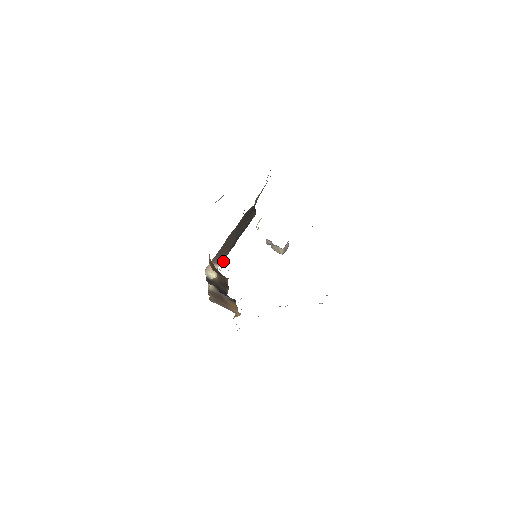
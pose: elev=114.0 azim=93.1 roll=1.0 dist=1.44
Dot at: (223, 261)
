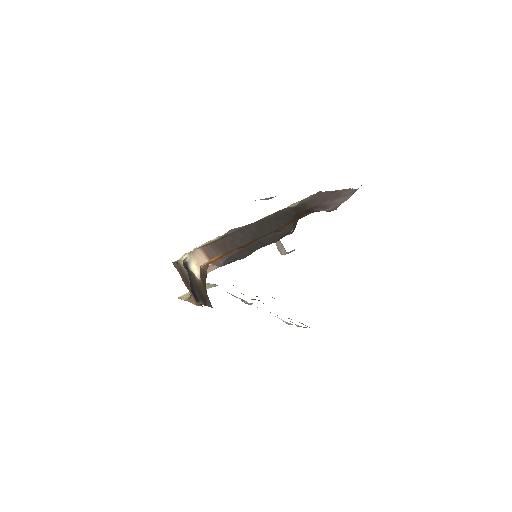
Dot at: (218, 263)
